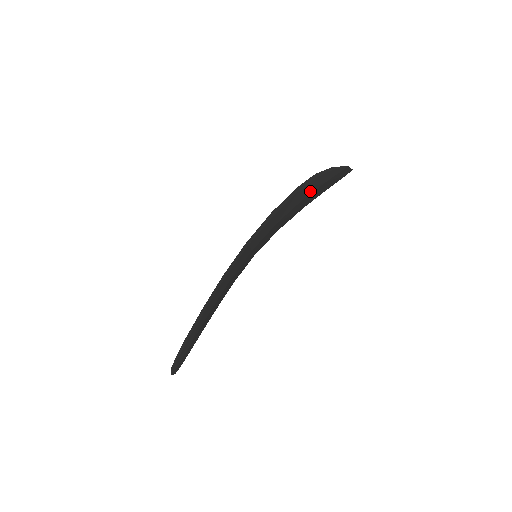
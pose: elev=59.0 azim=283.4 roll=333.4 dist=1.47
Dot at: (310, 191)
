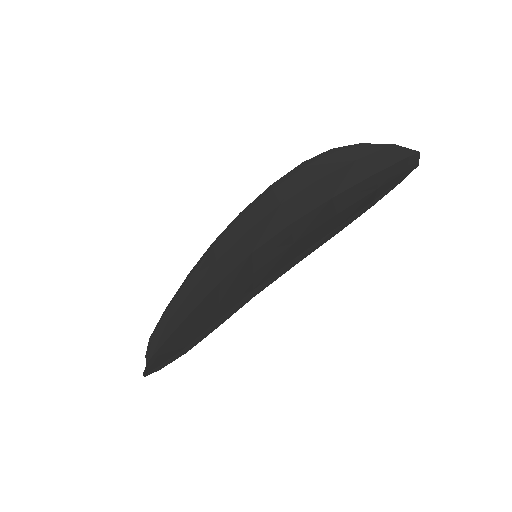
Dot at: (354, 209)
